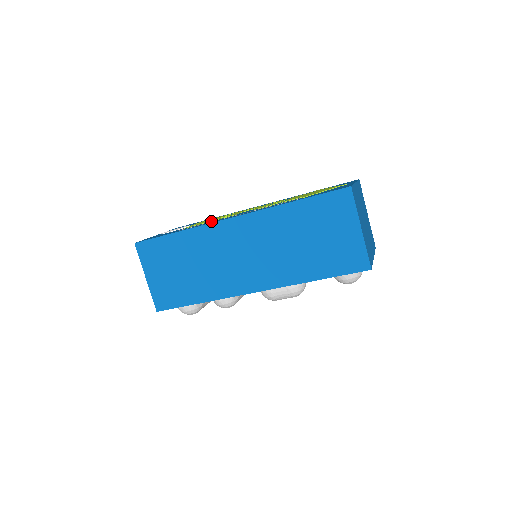
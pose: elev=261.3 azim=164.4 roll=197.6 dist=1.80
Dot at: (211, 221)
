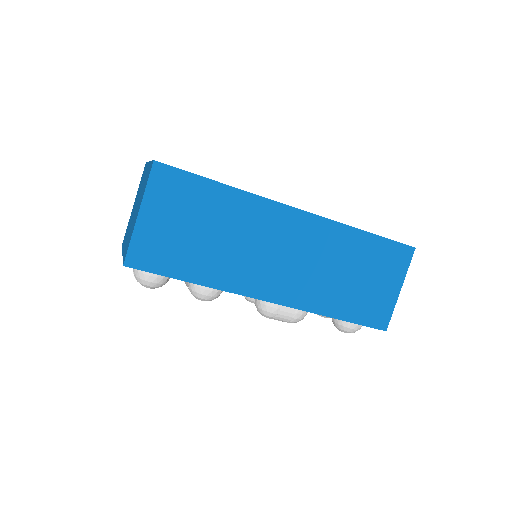
Dot at: occluded
